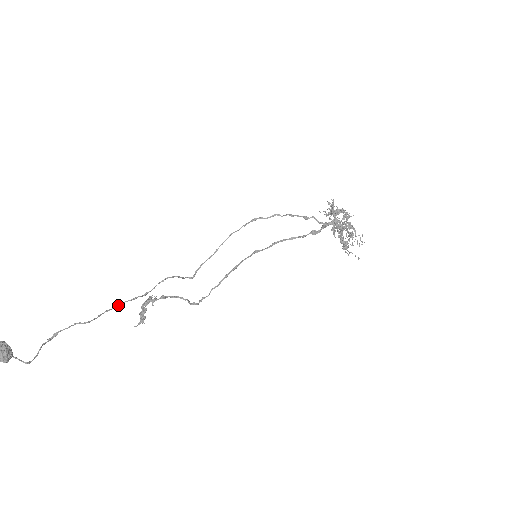
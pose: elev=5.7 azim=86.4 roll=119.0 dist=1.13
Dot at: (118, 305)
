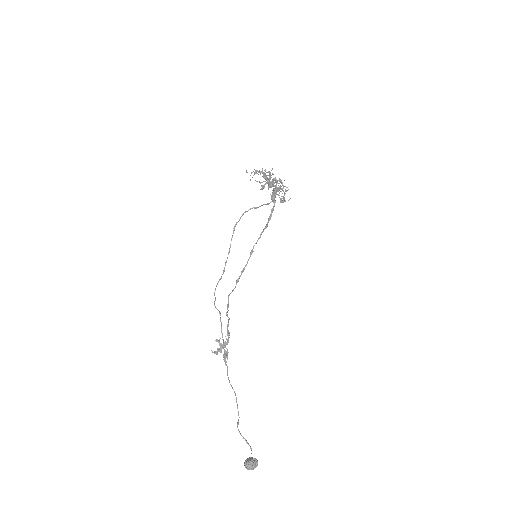
Dot at: occluded
